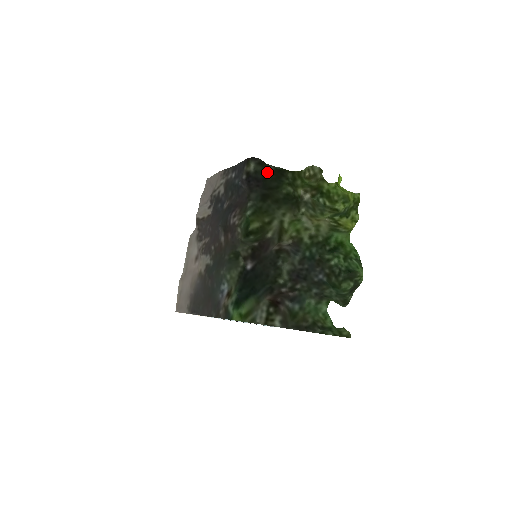
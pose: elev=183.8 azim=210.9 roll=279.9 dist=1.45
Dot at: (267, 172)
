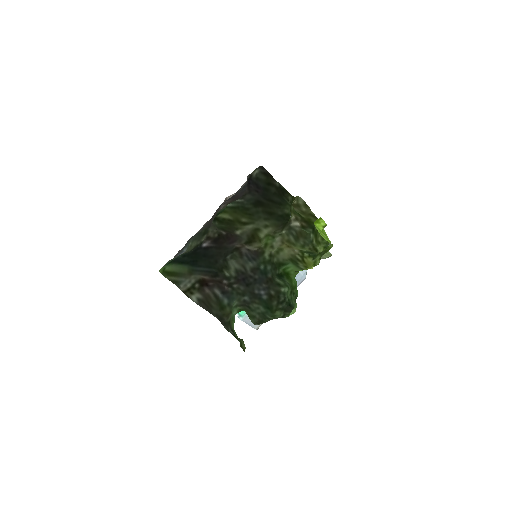
Dot at: (272, 185)
